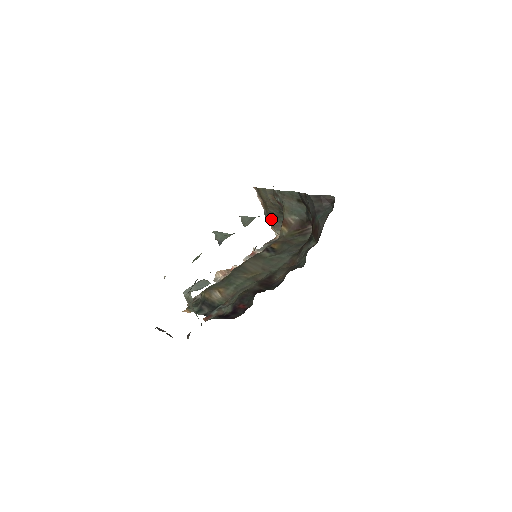
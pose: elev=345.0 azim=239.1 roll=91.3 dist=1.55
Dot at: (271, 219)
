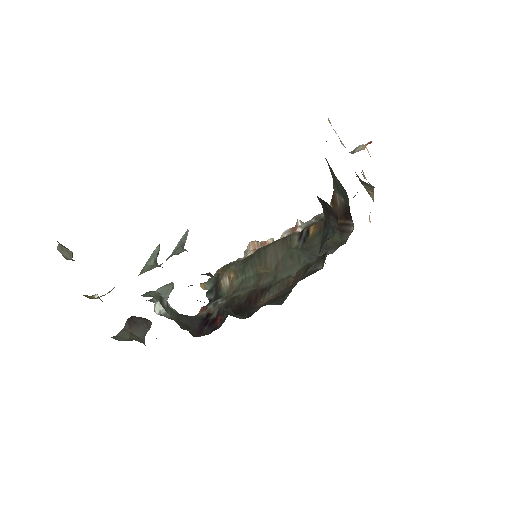
Dot at: occluded
